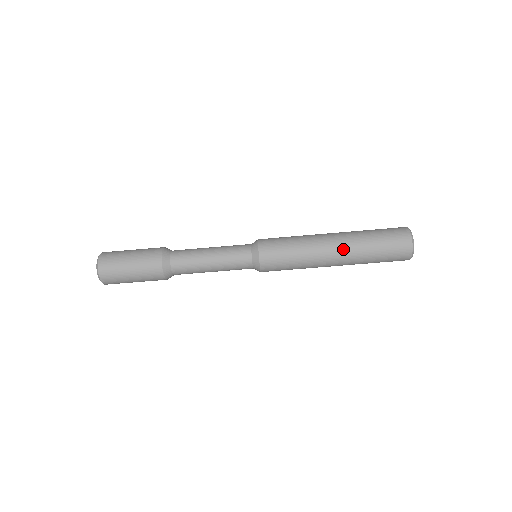
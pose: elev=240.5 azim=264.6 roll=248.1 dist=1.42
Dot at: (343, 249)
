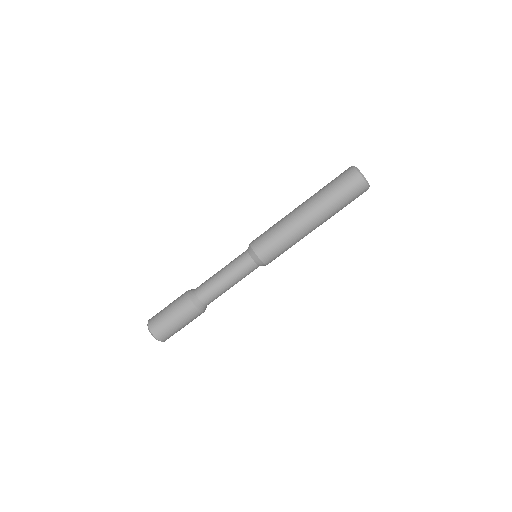
Dot at: (310, 208)
